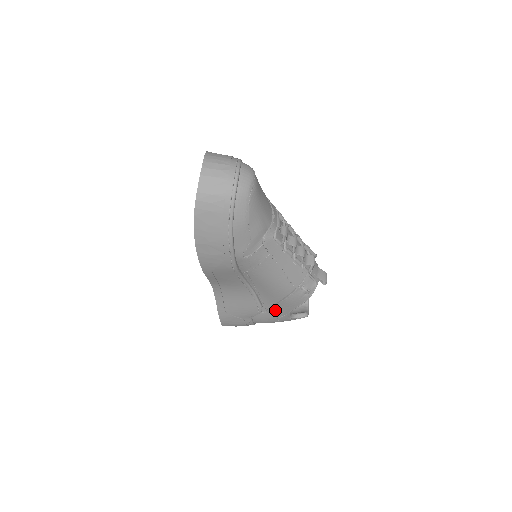
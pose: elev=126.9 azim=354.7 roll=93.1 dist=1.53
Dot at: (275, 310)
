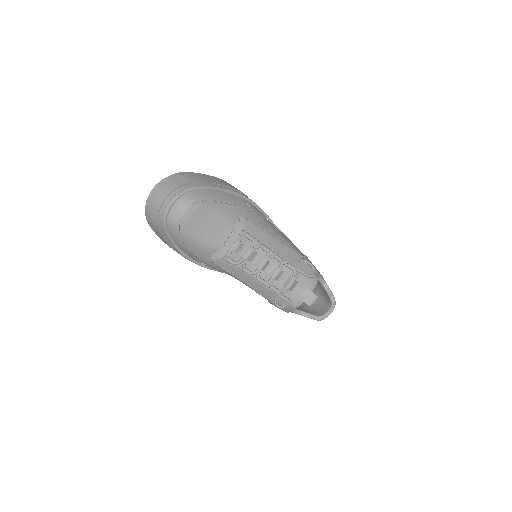
Dot at: occluded
